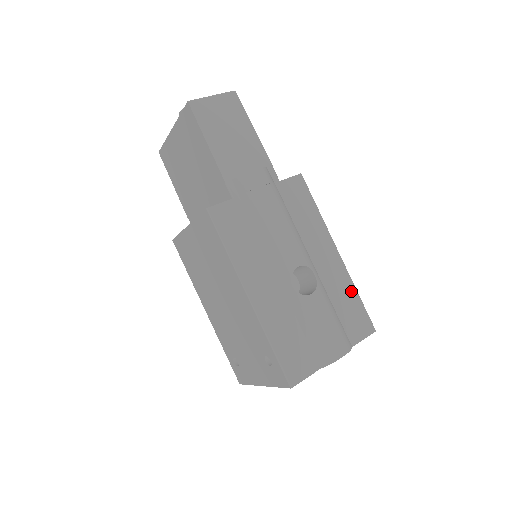
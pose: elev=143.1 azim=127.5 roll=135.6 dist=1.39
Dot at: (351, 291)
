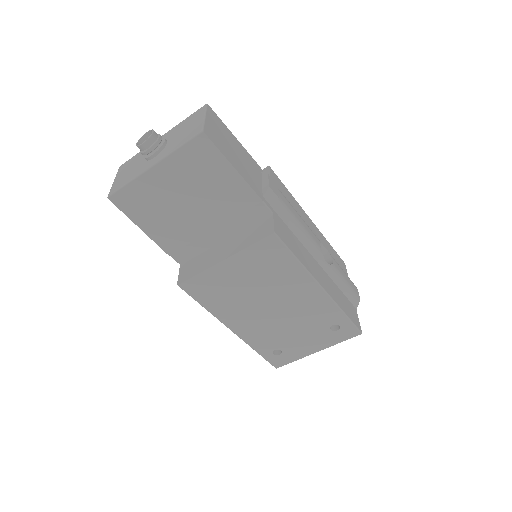
Dot at: (328, 244)
